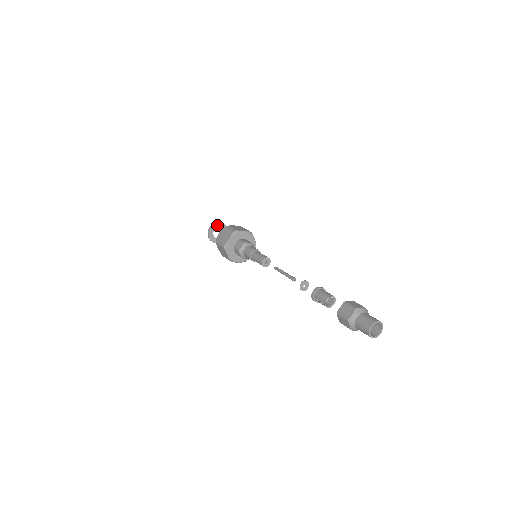
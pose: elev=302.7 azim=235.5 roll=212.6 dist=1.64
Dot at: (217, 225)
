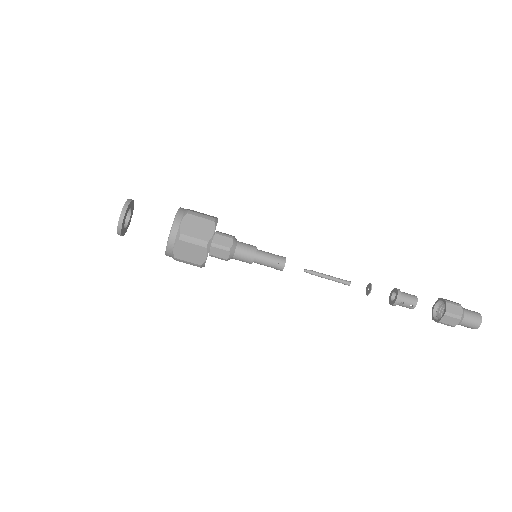
Dot at: (130, 205)
